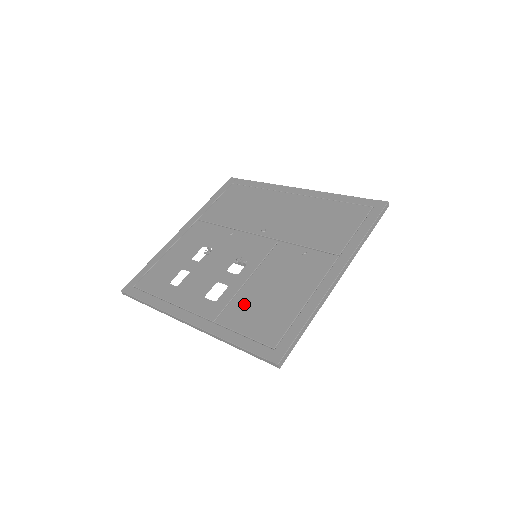
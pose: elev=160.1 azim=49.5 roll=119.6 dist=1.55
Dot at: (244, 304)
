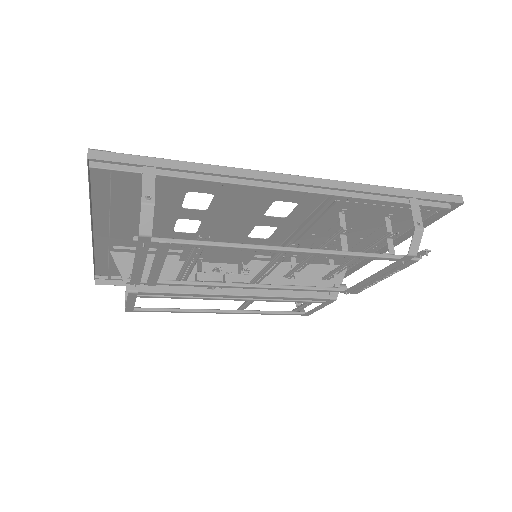
Dot at: (336, 213)
